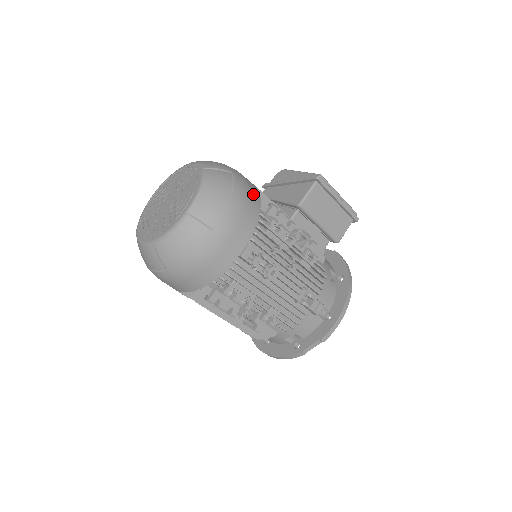
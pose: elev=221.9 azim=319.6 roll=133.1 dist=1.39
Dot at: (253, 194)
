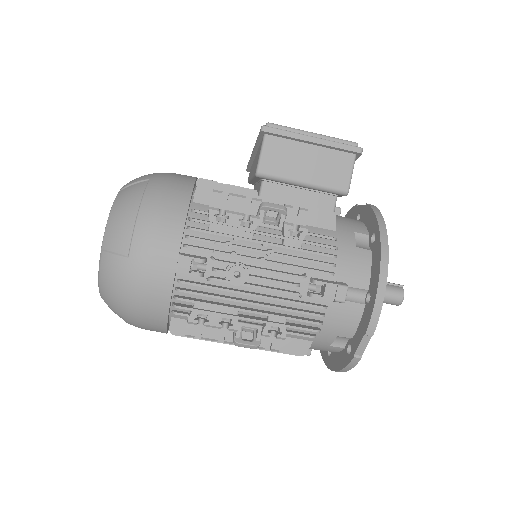
Dot at: (177, 192)
